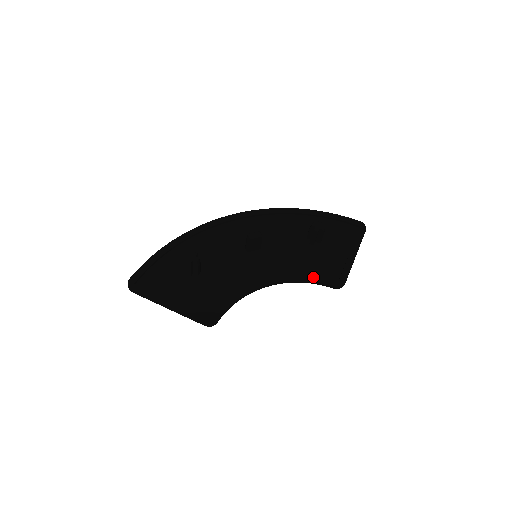
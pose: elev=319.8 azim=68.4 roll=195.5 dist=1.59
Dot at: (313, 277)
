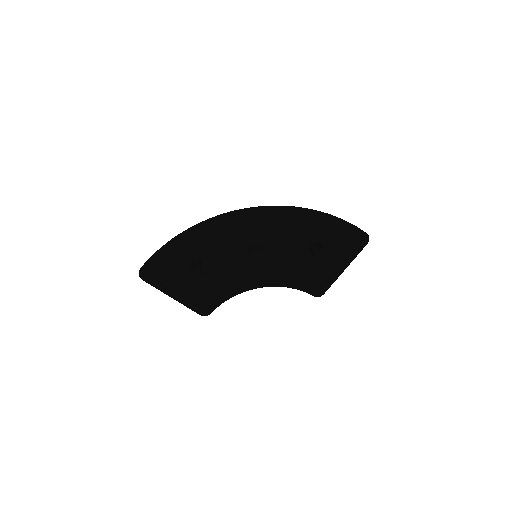
Dot at: (299, 286)
